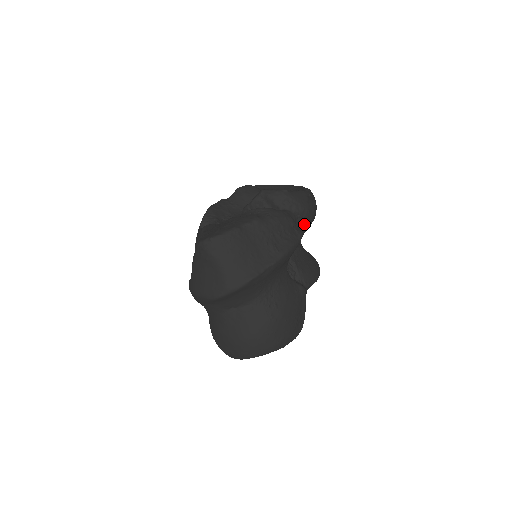
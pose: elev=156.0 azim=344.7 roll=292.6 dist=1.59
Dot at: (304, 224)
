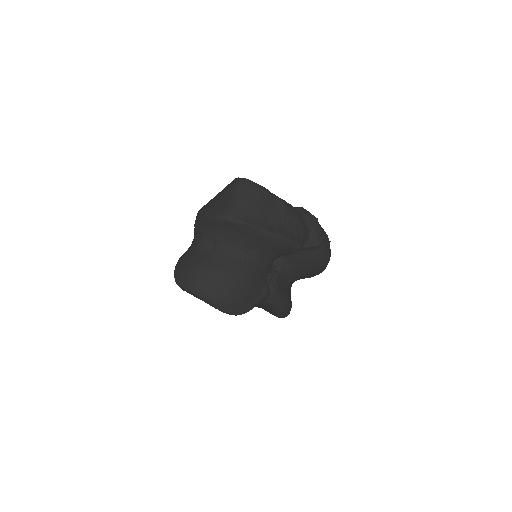
Dot at: (308, 257)
